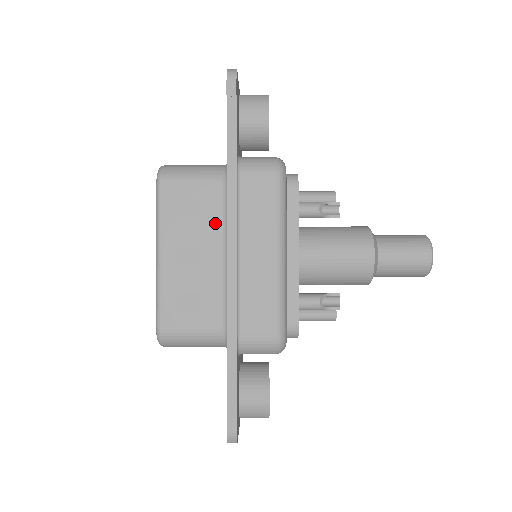
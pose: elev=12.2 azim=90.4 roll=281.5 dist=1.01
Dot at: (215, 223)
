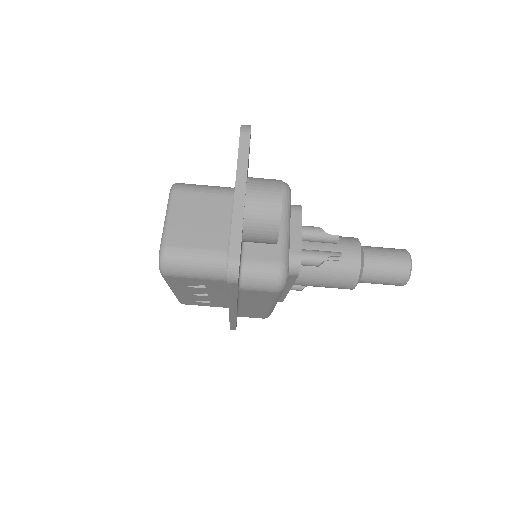
Dot at: occluded
